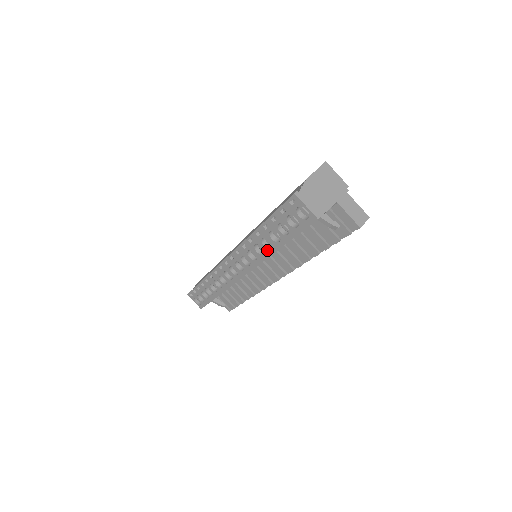
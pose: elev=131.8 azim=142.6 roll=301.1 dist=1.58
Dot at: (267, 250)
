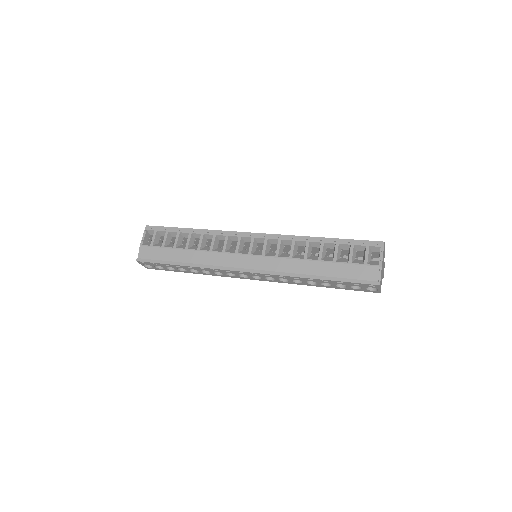
Dot at: (306, 284)
